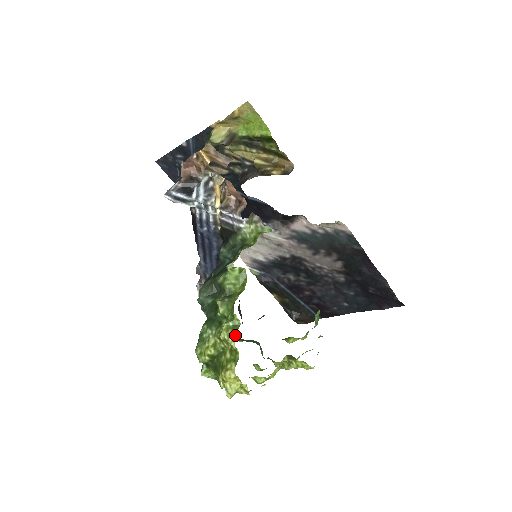
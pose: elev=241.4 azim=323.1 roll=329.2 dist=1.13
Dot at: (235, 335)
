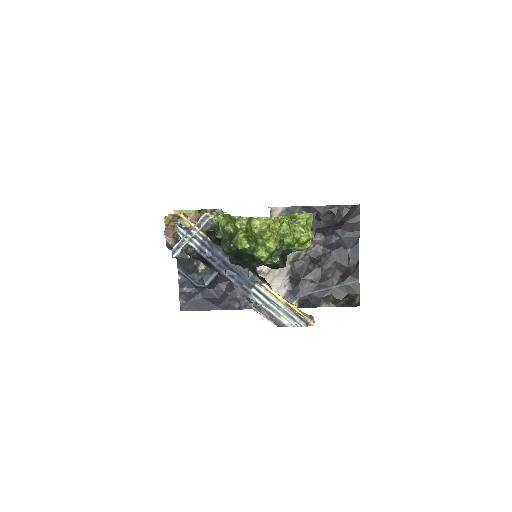
Dot at: (271, 259)
